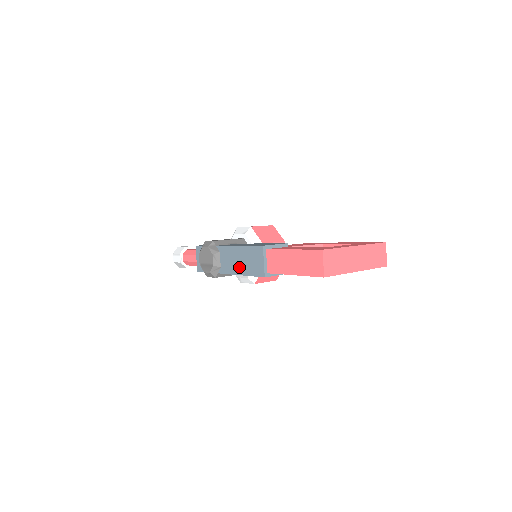
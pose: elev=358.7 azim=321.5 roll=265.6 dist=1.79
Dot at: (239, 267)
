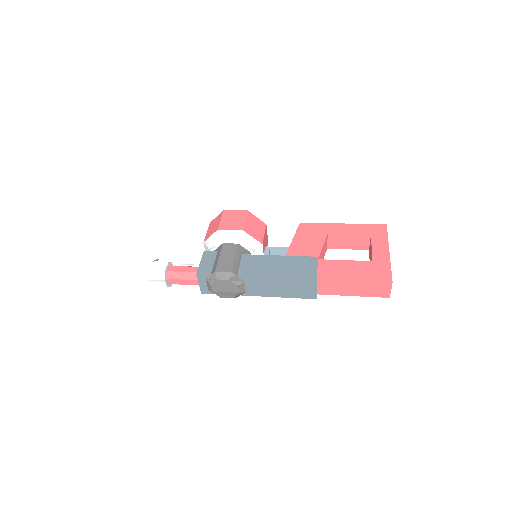
Dot at: (278, 292)
